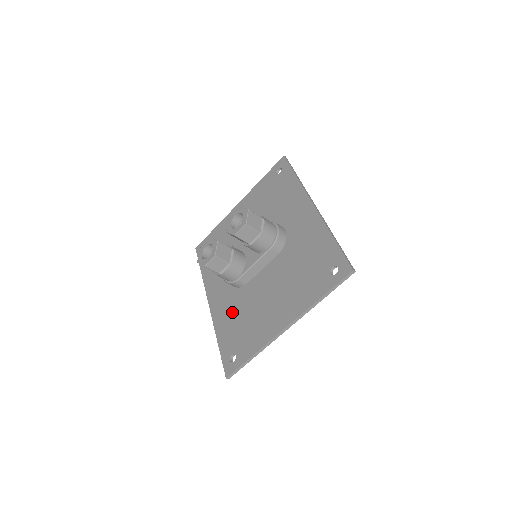
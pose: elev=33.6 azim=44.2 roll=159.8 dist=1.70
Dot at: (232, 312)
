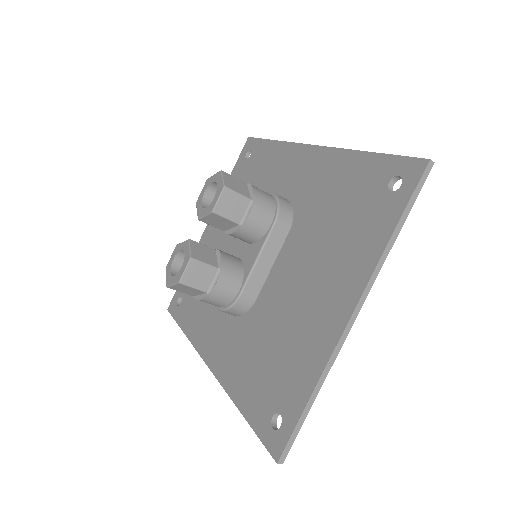
Dot at: (248, 352)
